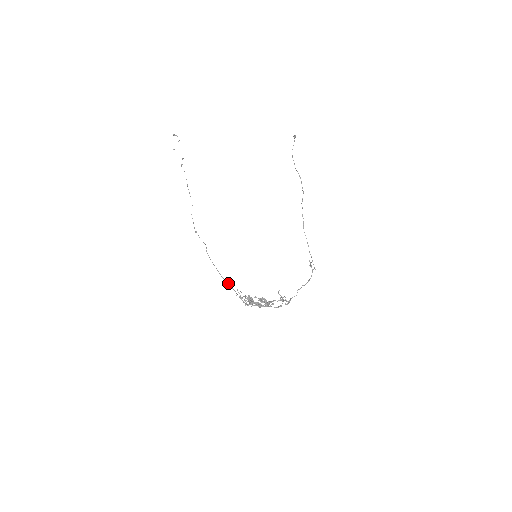
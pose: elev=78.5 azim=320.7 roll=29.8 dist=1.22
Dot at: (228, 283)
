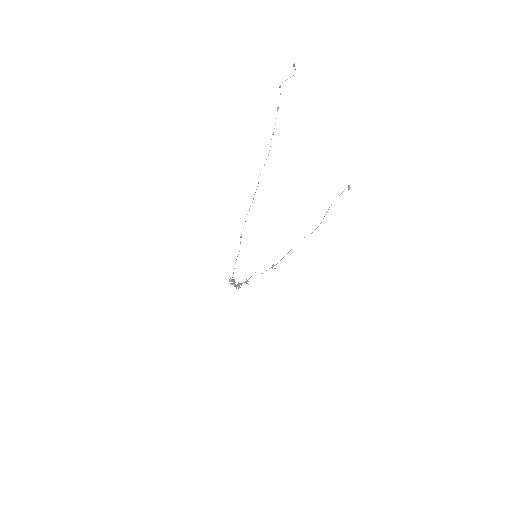
Dot at: occluded
